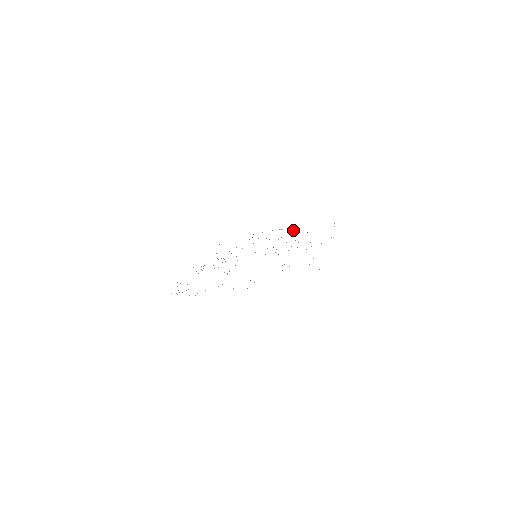
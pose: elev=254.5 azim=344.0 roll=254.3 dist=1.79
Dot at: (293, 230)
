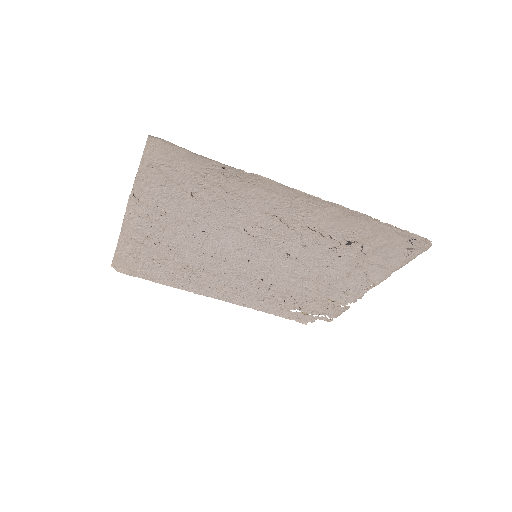
Dot at: (361, 267)
